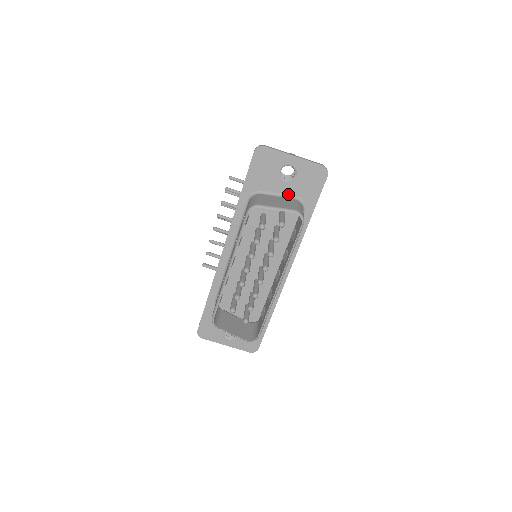
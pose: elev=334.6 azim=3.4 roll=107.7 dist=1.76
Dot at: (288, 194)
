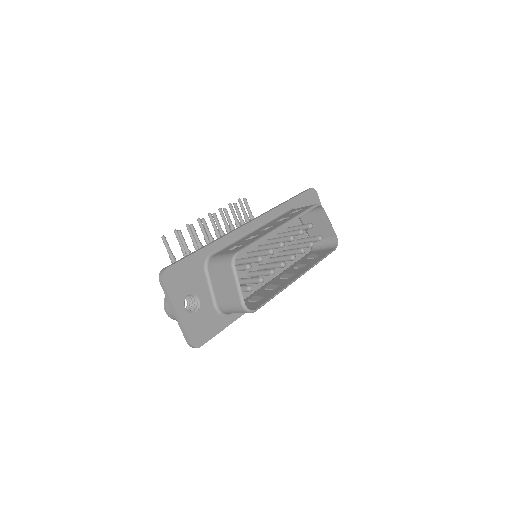
Dot at: occluded
